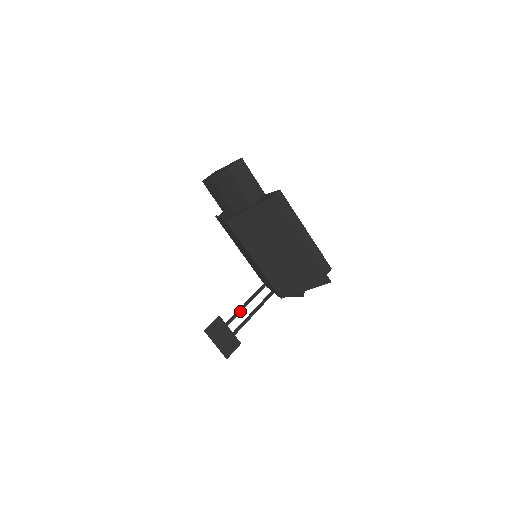
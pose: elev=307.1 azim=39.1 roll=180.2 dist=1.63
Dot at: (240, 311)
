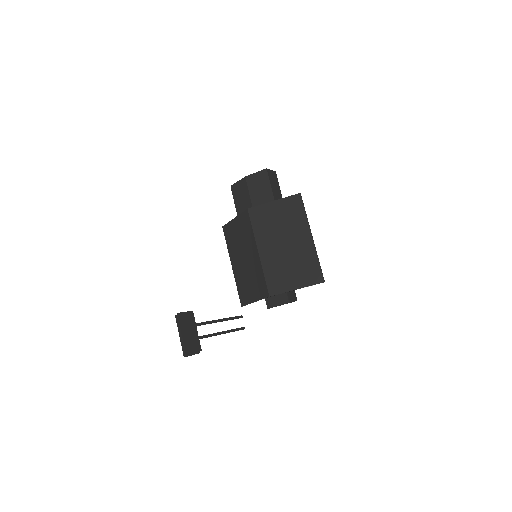
Dot at: (210, 322)
